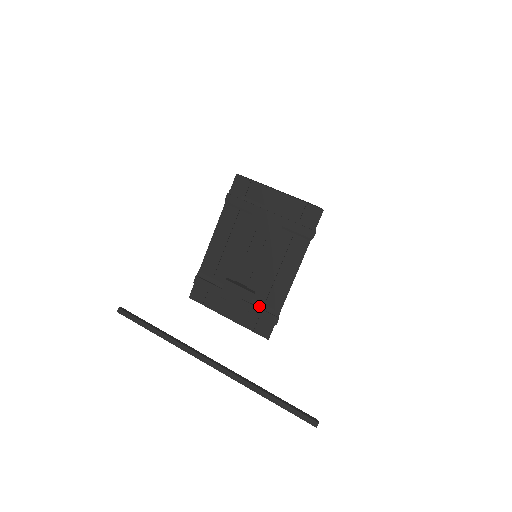
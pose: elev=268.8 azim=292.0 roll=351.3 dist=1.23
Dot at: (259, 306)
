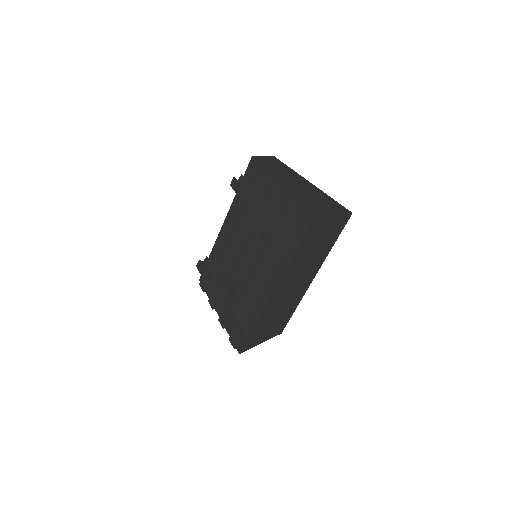
Dot at: (237, 313)
